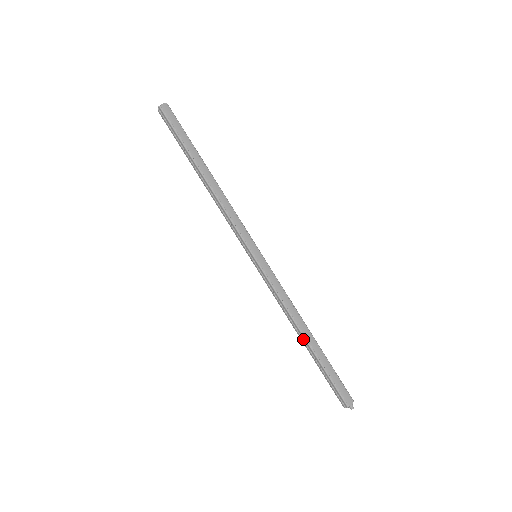
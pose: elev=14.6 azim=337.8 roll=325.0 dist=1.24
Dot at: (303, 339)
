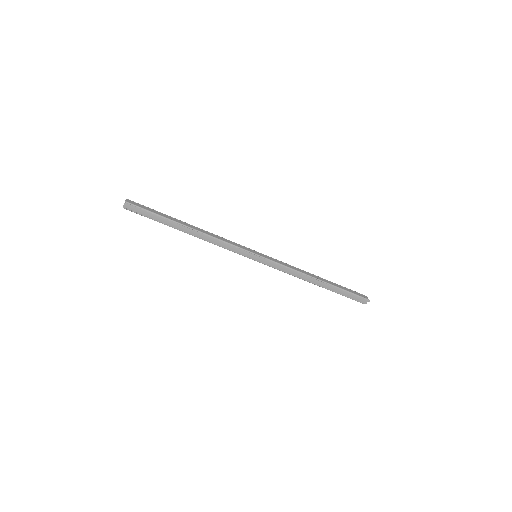
Dot at: occluded
